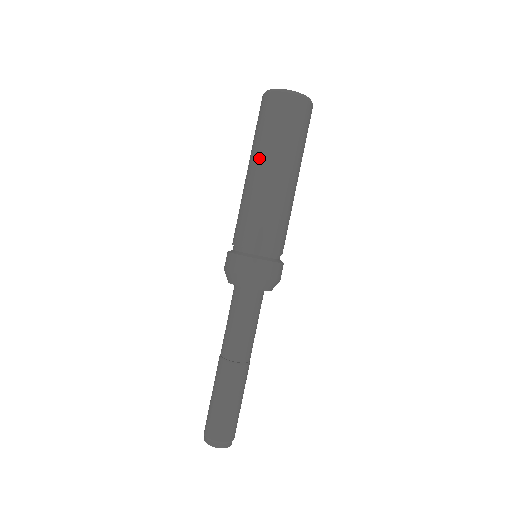
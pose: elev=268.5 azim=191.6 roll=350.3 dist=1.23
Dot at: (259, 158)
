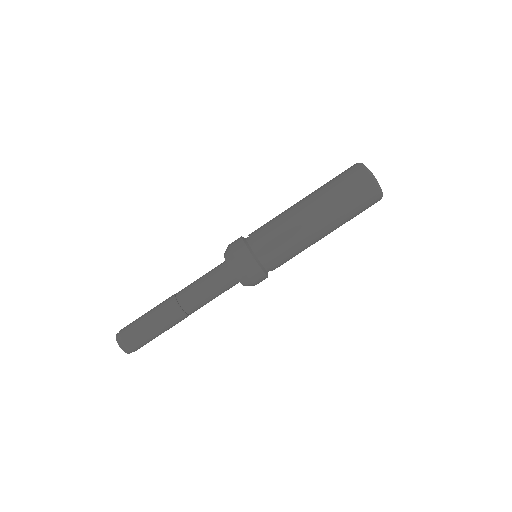
Dot at: (322, 208)
